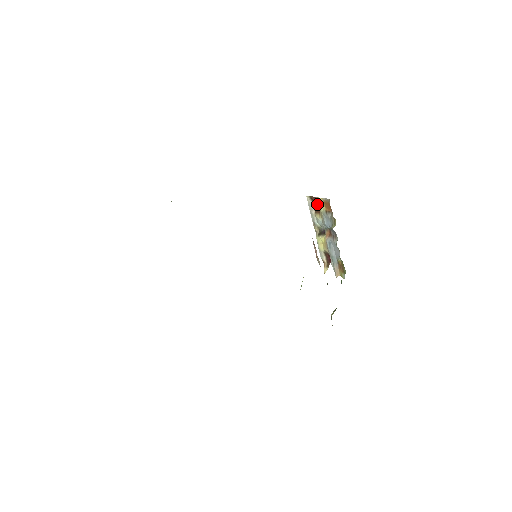
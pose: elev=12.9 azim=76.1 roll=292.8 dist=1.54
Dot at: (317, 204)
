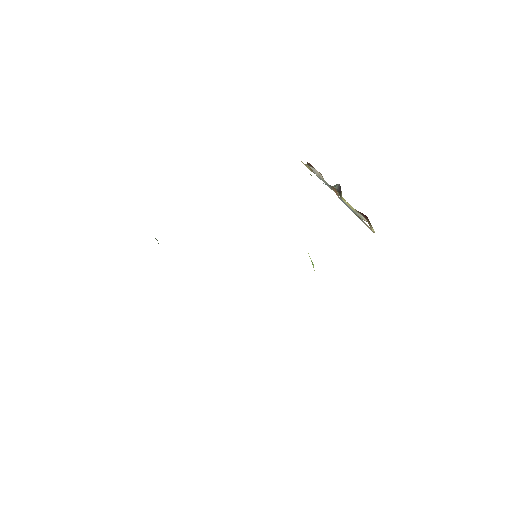
Dot at: occluded
